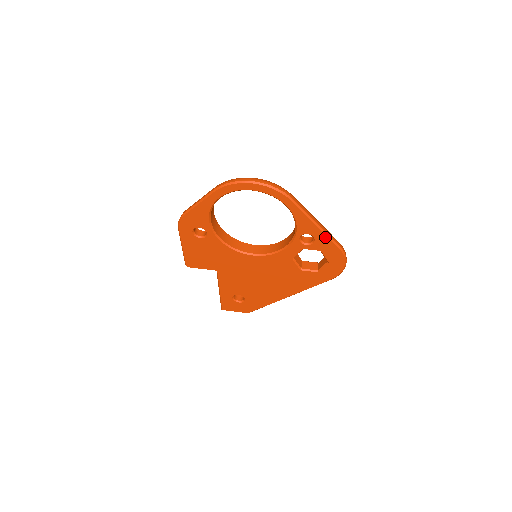
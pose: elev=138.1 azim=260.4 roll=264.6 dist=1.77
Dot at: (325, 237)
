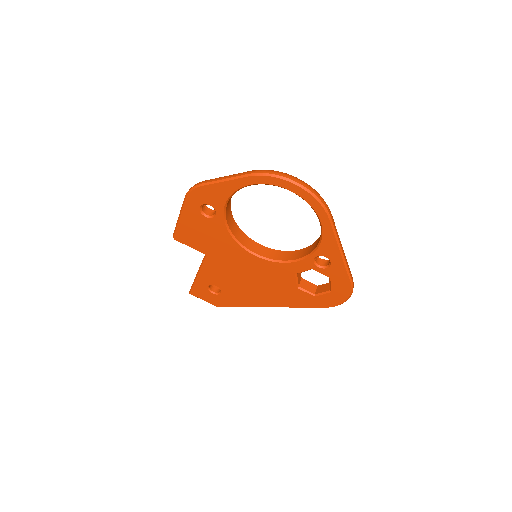
Dot at: (343, 267)
